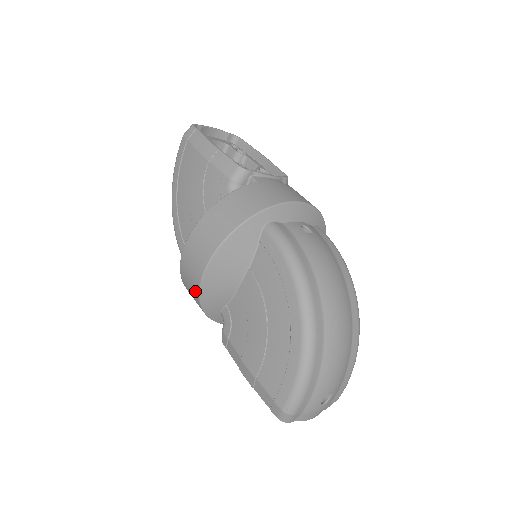
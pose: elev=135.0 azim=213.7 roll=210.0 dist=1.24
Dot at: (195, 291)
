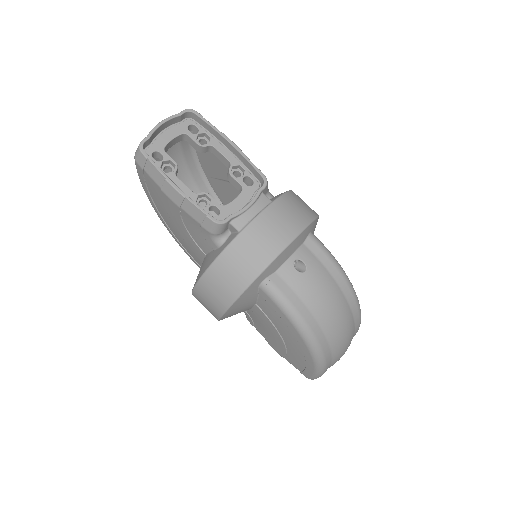
Dot at: occluded
